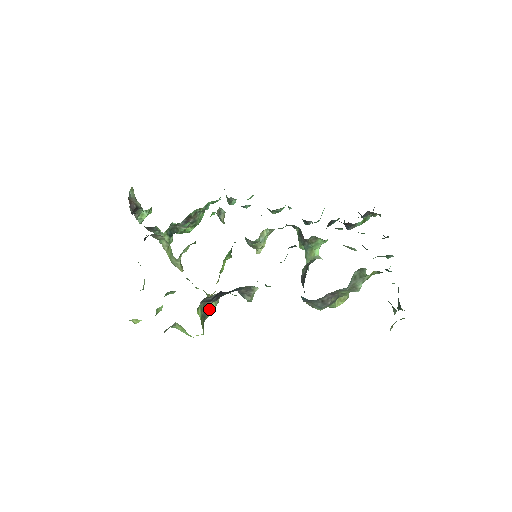
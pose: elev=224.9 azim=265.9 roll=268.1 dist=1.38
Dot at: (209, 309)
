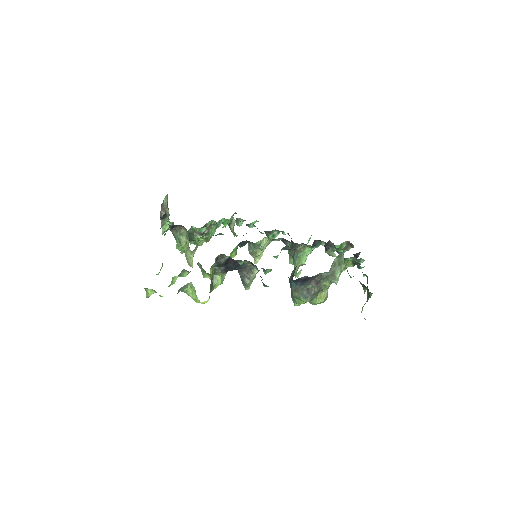
Dot at: (216, 281)
